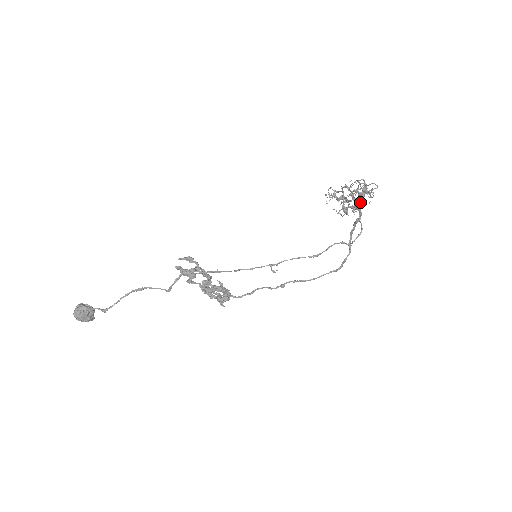
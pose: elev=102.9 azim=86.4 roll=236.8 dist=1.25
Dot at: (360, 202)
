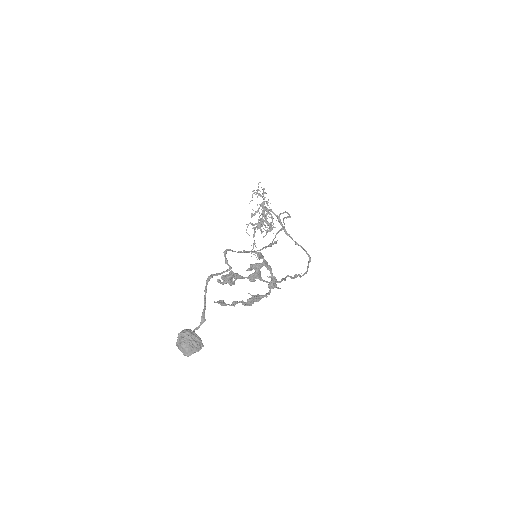
Dot at: occluded
